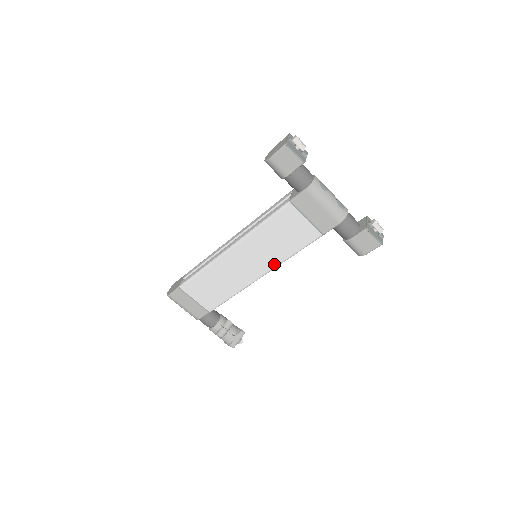
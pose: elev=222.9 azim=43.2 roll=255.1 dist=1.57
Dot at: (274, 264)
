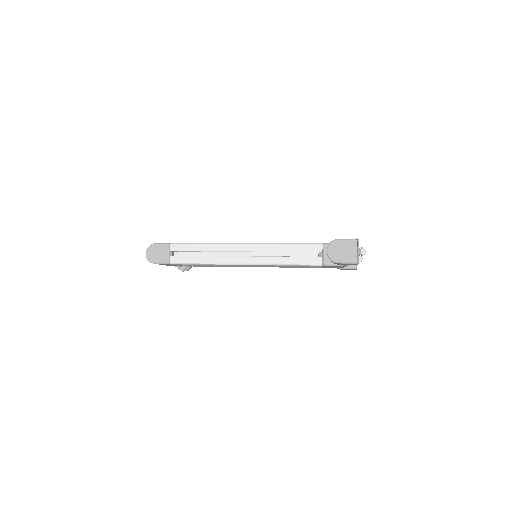
Dot at: occluded
